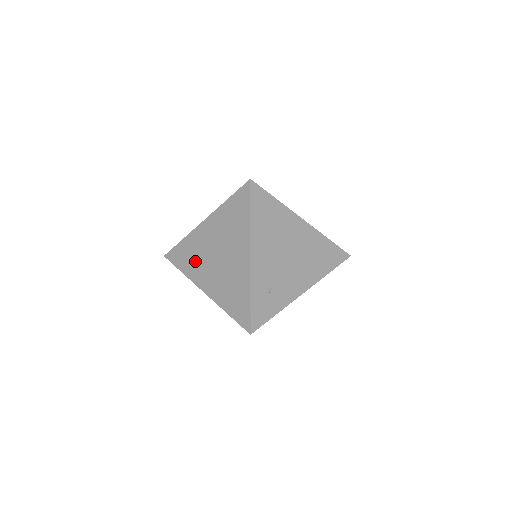
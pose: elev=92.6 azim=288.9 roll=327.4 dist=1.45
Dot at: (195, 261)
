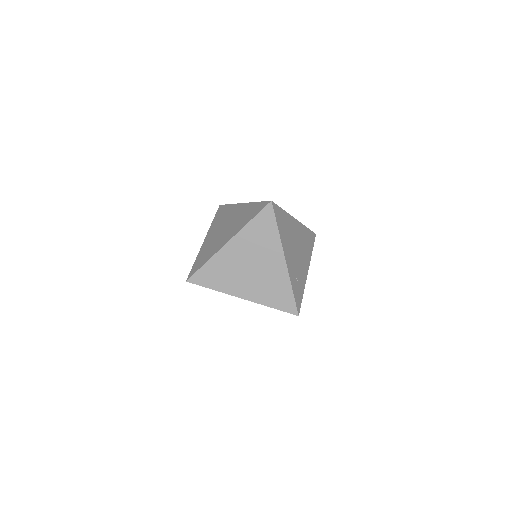
Dot at: (226, 277)
